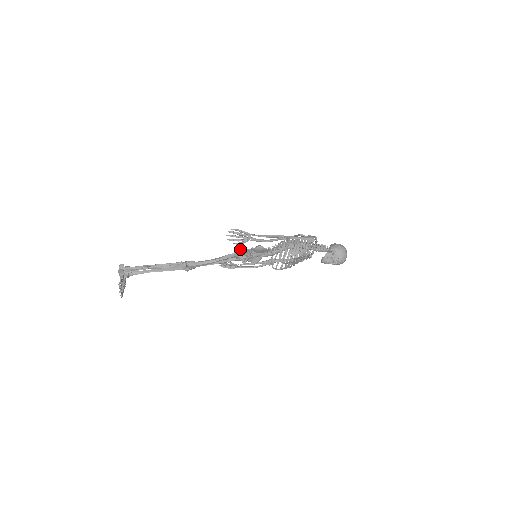
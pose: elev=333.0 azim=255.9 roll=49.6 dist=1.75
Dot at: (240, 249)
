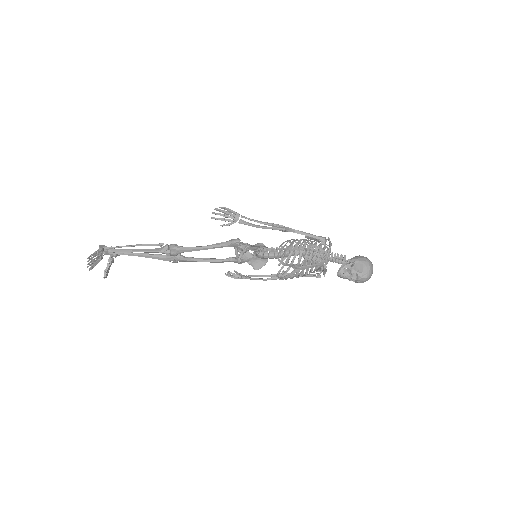
Dot at: (232, 239)
